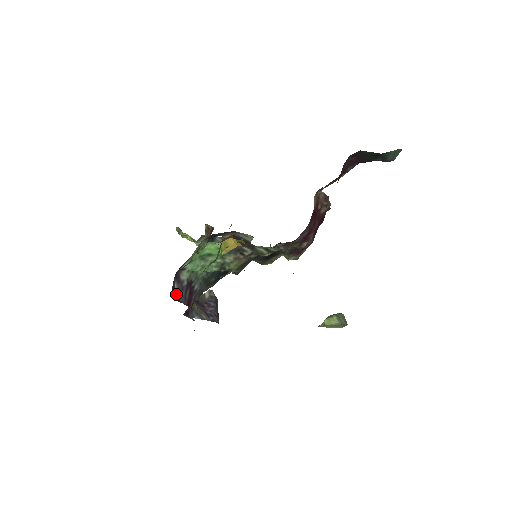
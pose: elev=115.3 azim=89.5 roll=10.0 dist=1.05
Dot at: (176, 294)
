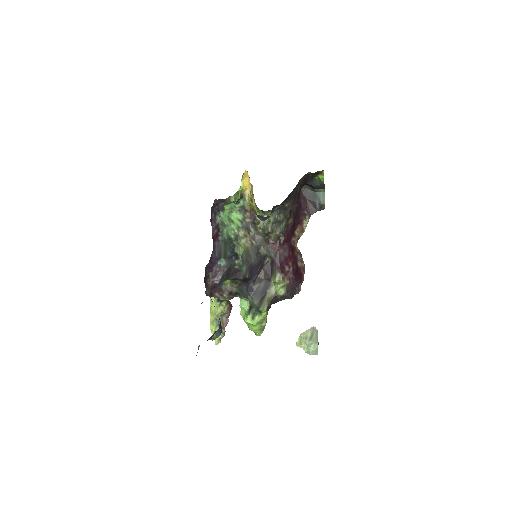
Dot at: (211, 218)
